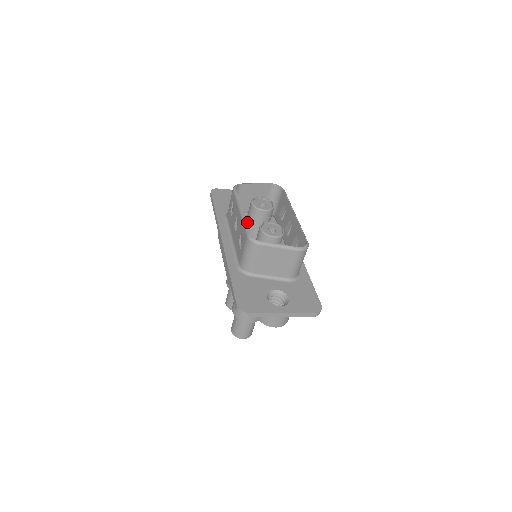
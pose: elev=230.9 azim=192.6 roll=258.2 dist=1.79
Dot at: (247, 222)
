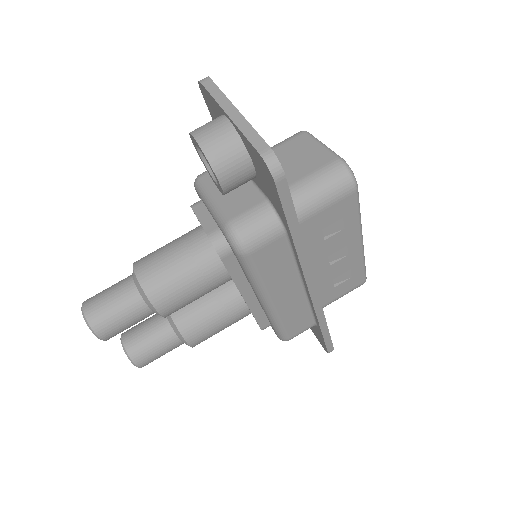
Dot at: occluded
